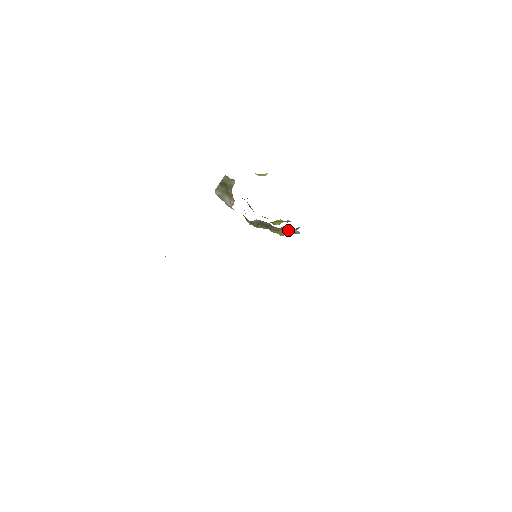
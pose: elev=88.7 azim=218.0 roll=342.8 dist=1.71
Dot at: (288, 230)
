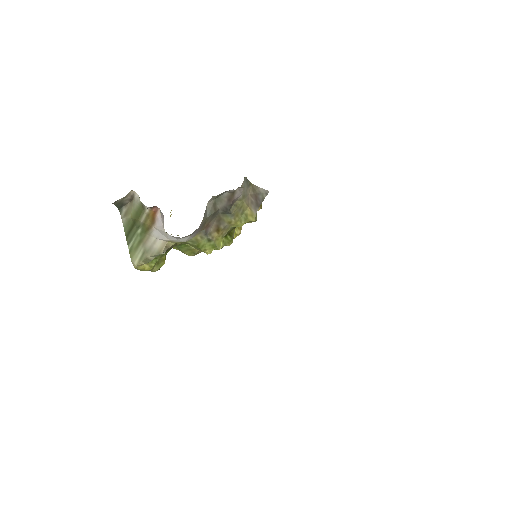
Dot at: (253, 196)
